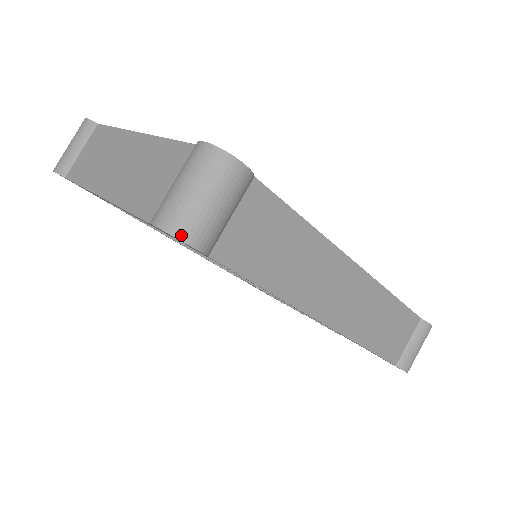
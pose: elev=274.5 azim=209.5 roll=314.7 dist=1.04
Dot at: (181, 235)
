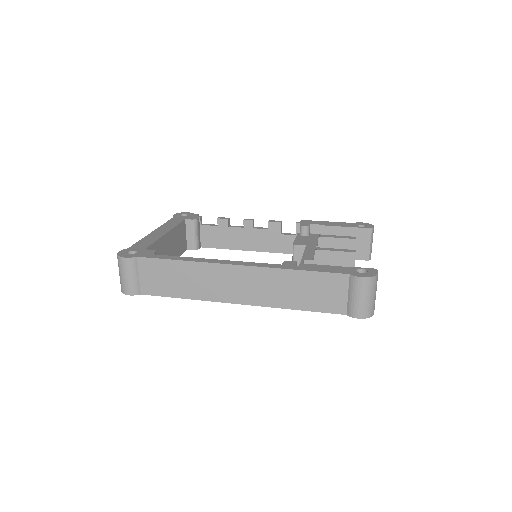
Dot at: (123, 292)
